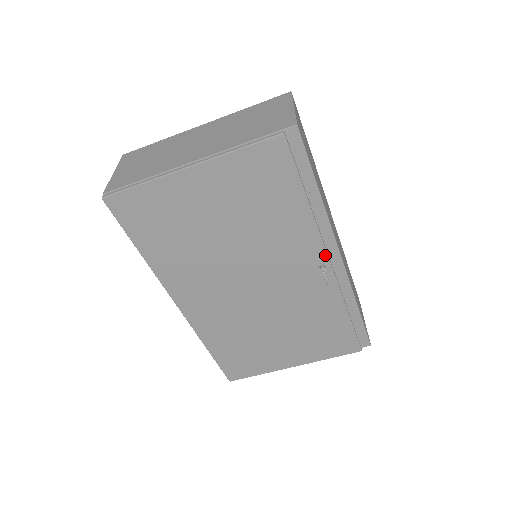
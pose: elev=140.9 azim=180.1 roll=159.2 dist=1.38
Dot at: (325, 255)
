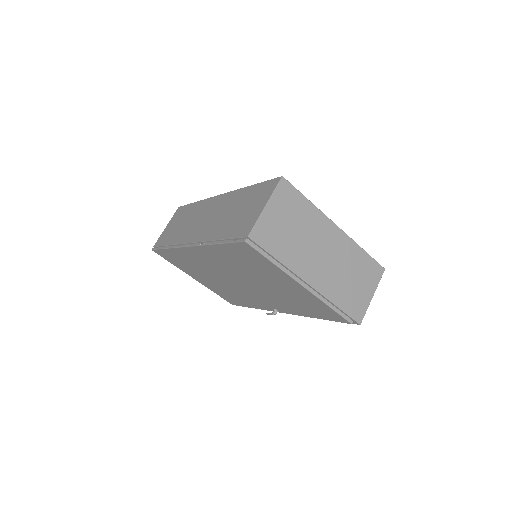
Dot at: occluded
